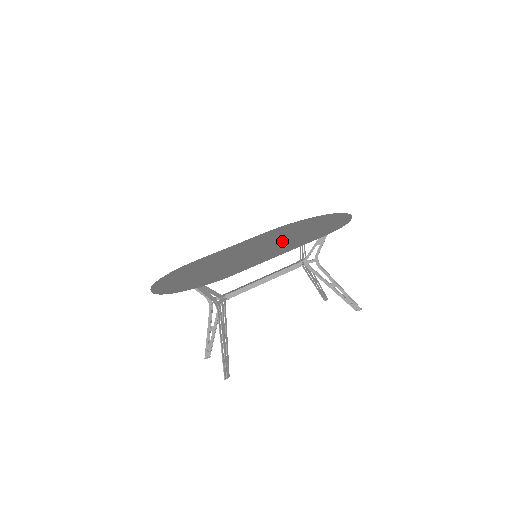
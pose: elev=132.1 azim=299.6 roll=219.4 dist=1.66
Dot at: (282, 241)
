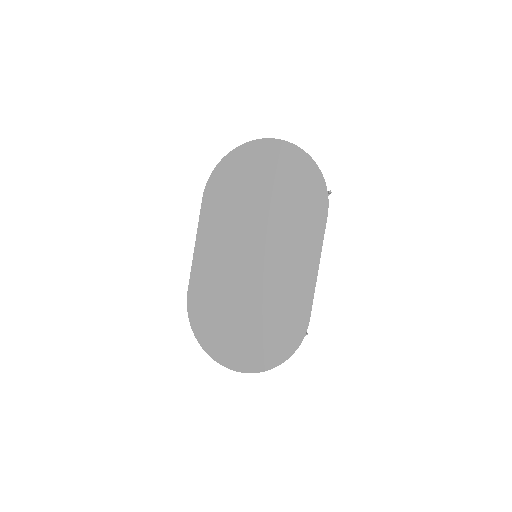
Dot at: (276, 234)
